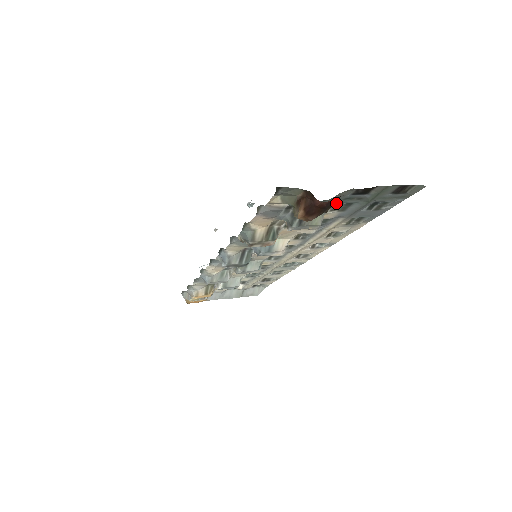
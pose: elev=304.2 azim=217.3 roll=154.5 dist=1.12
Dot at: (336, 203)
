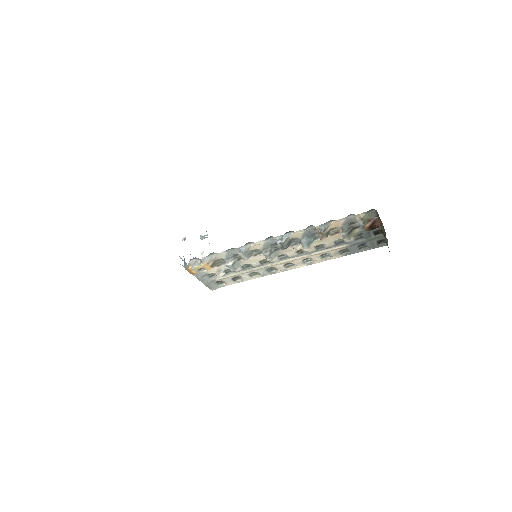
Dot at: (360, 234)
